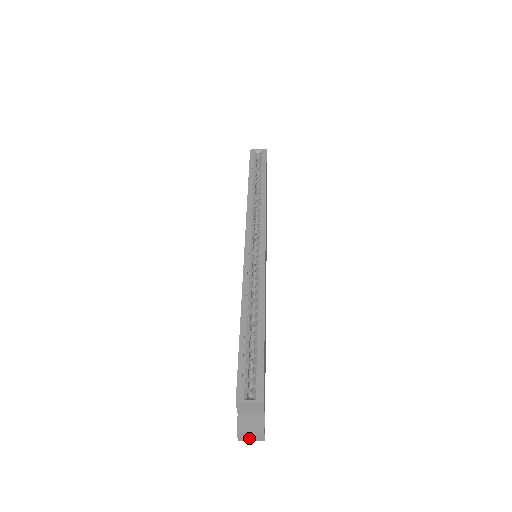
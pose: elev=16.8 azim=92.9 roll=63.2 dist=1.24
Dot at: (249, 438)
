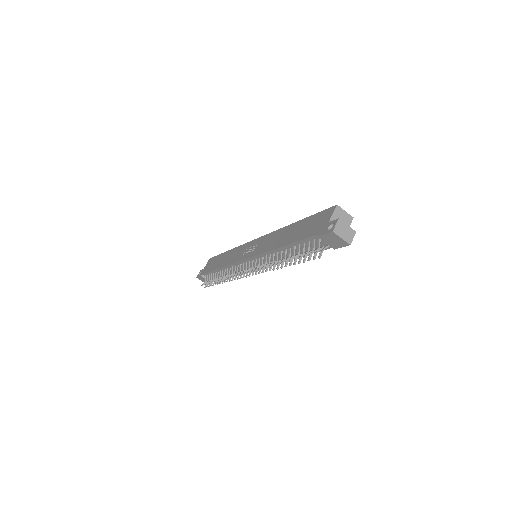
Dot at: (342, 233)
